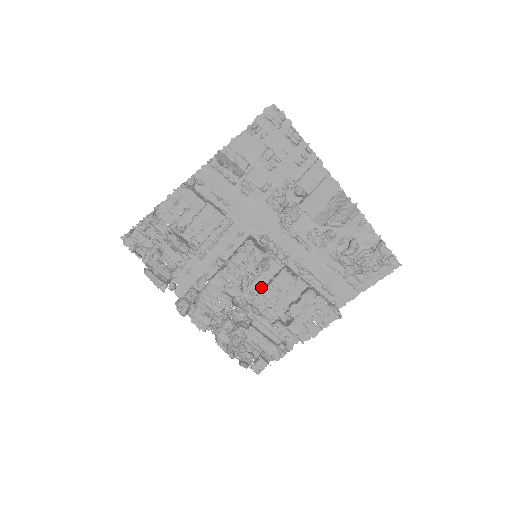
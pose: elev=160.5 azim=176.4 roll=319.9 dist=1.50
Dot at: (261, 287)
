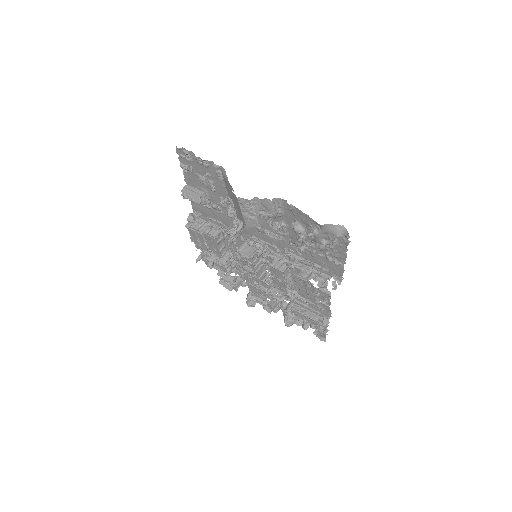
Dot at: occluded
